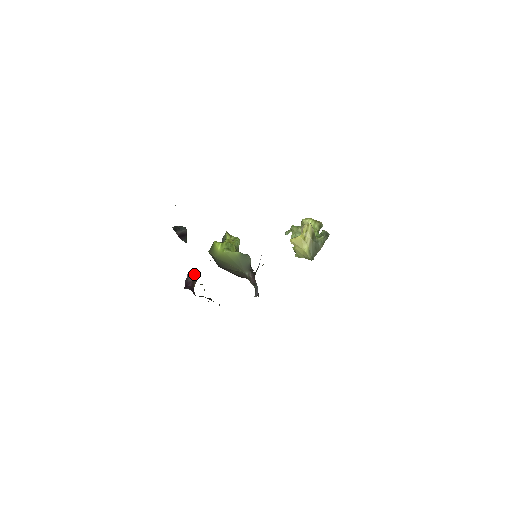
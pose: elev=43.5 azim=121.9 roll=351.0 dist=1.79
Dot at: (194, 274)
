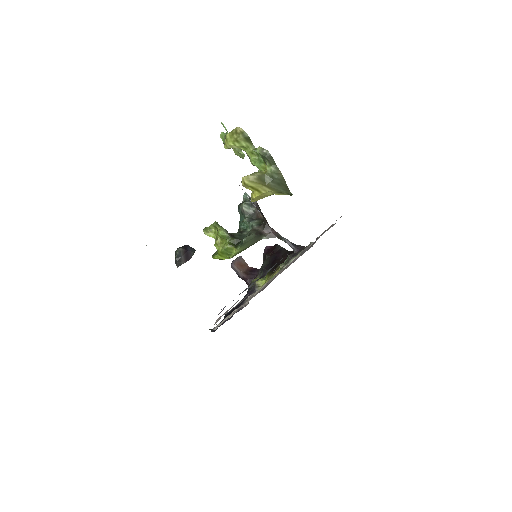
Dot at: (235, 265)
